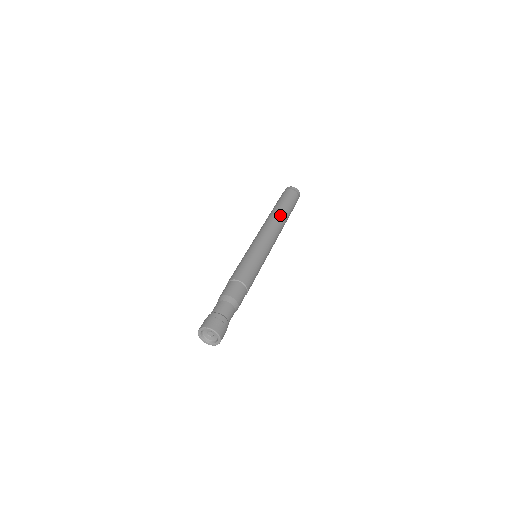
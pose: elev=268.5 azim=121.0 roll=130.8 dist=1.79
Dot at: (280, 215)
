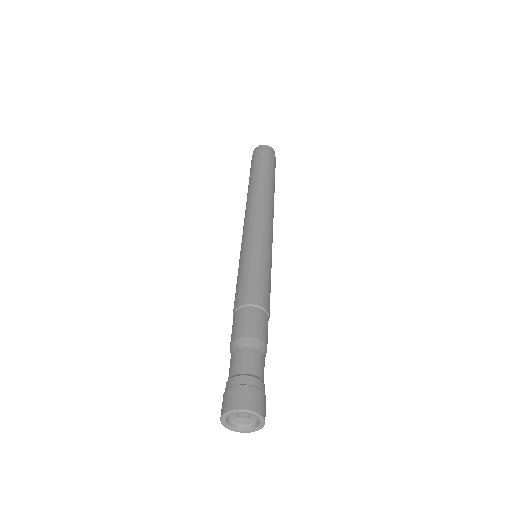
Dot at: (272, 191)
